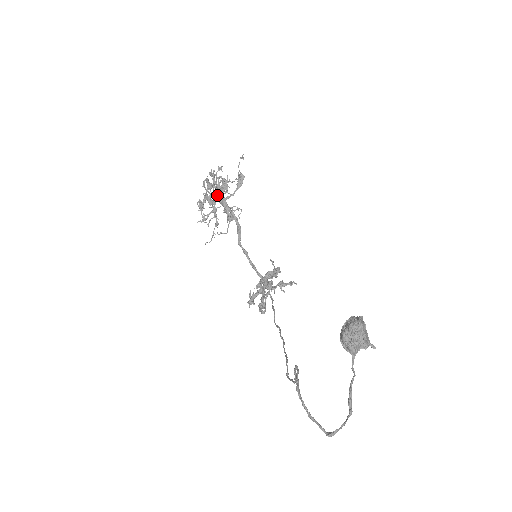
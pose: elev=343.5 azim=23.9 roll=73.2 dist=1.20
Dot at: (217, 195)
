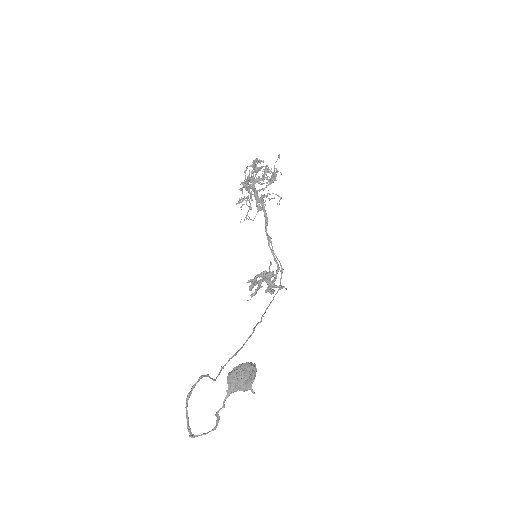
Dot at: (252, 185)
